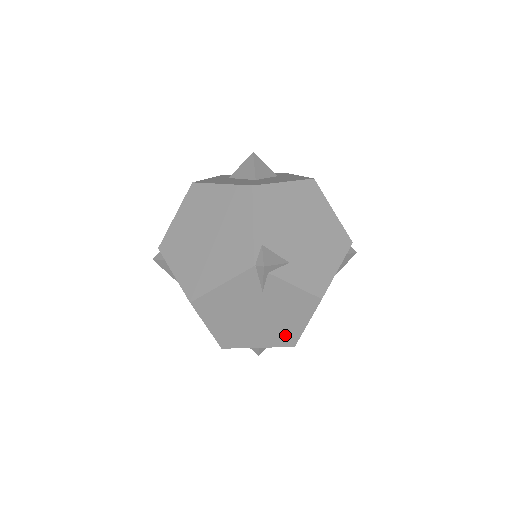
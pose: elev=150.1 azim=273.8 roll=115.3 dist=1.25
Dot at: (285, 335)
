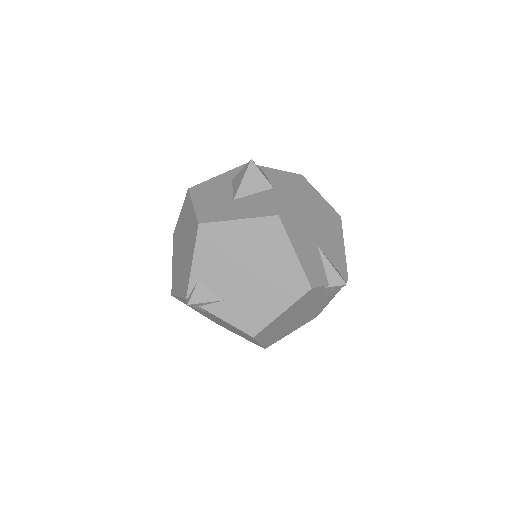
Dot at: (251, 340)
